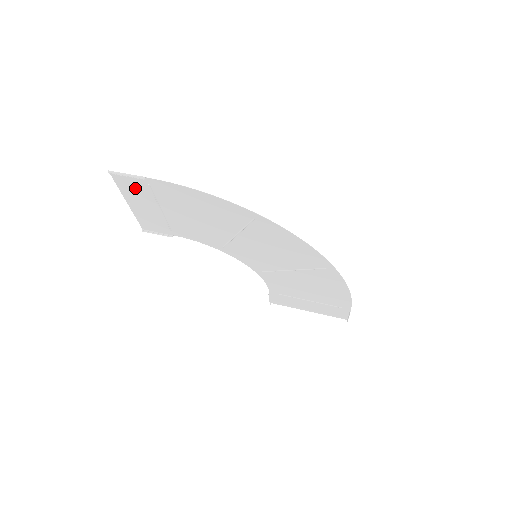
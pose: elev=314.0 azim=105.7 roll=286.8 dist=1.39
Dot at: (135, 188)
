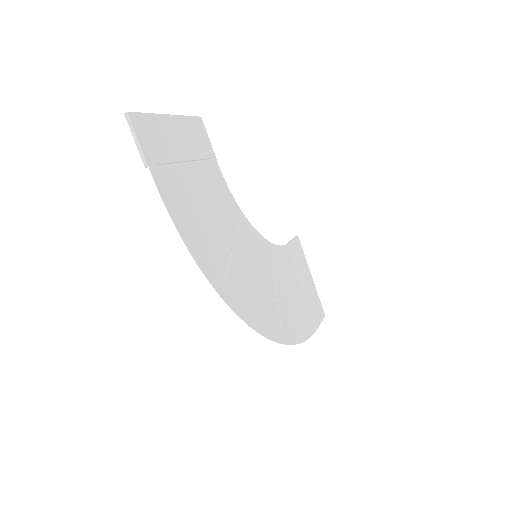
Dot at: (156, 140)
